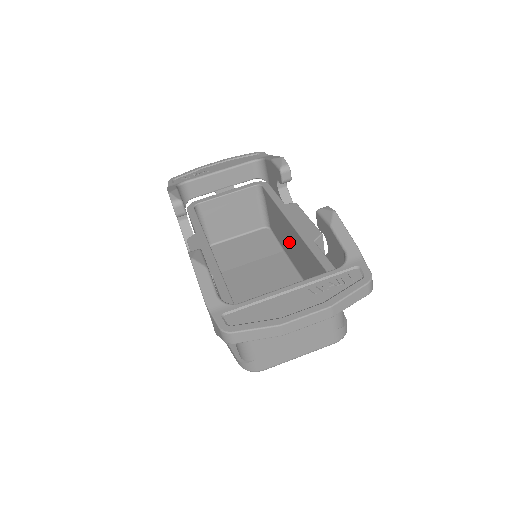
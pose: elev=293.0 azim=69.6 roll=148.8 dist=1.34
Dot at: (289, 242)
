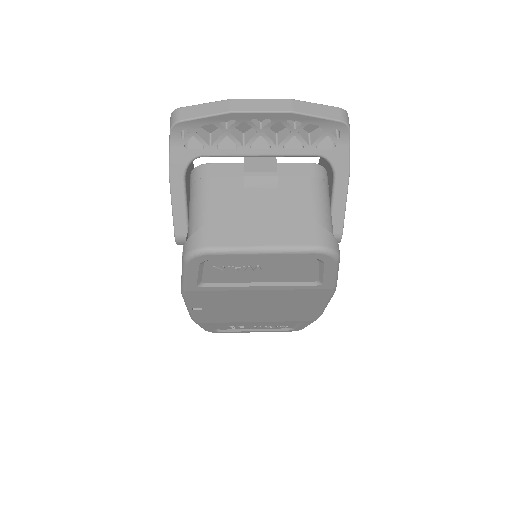
Dot at: occluded
